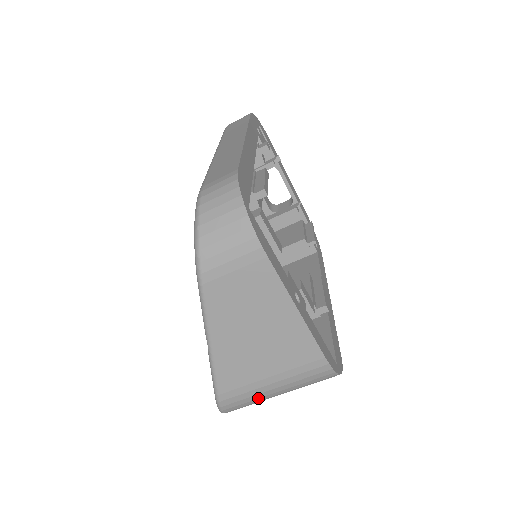
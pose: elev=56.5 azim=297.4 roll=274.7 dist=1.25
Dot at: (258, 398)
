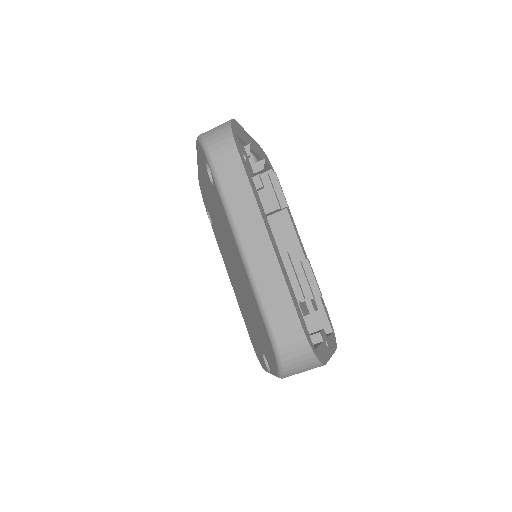
Dot at: occluded
